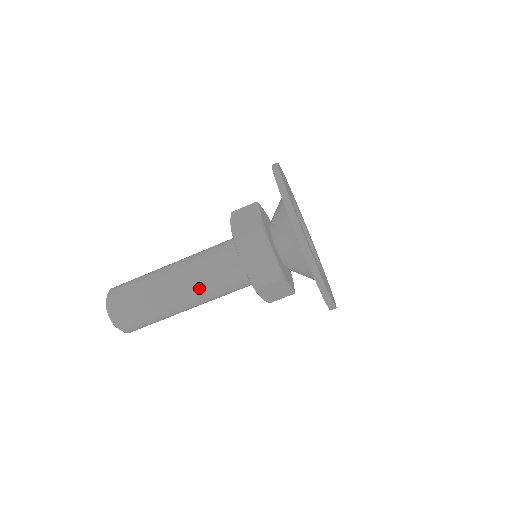
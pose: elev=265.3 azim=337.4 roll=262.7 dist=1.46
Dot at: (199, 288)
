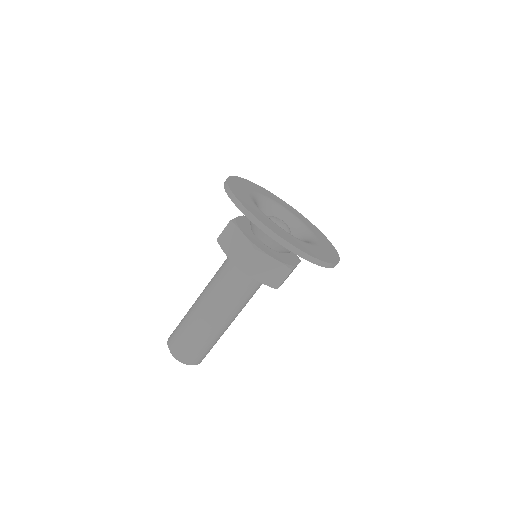
Dot at: (215, 296)
